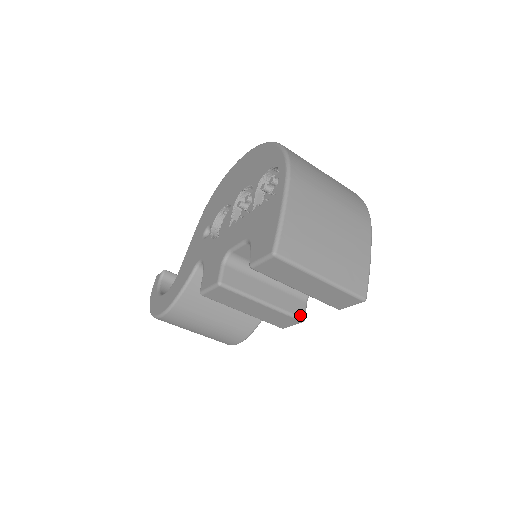
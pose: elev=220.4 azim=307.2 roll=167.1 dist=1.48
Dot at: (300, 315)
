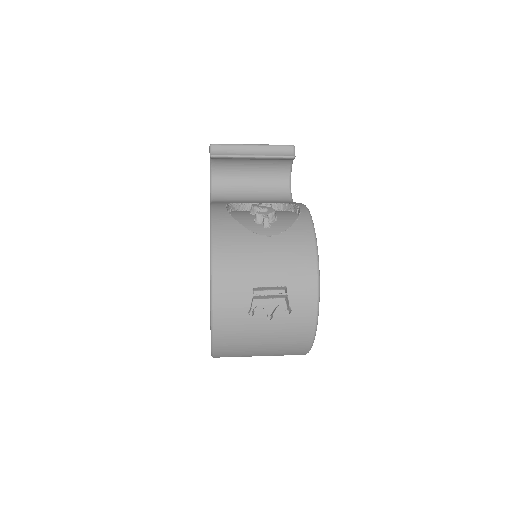
Dot at: occluded
